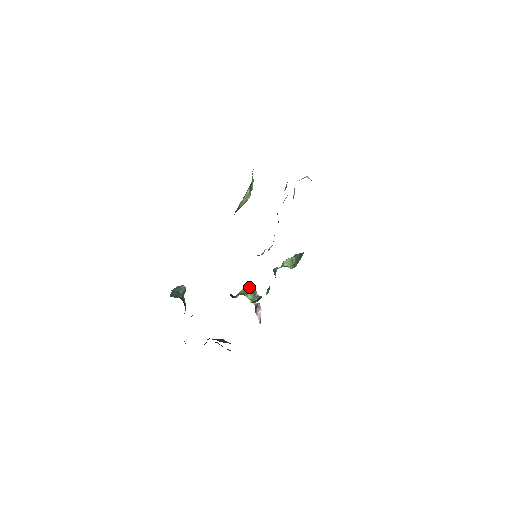
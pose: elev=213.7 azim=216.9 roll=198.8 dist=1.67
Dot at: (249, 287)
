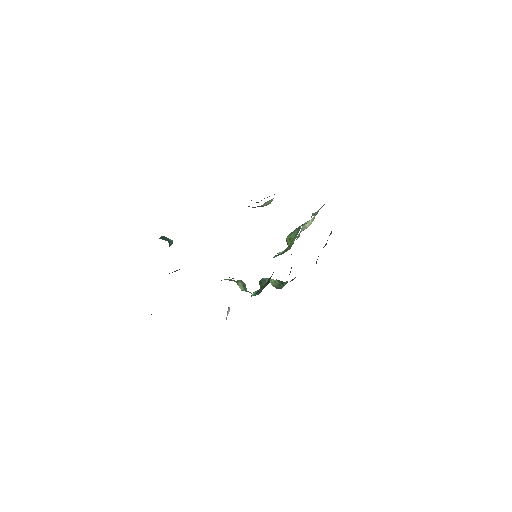
Dot at: (238, 280)
